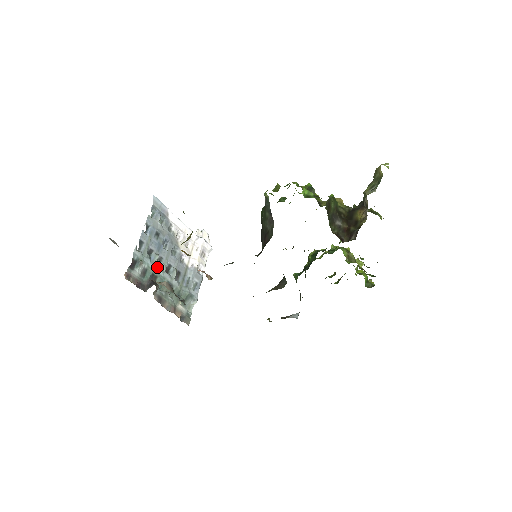
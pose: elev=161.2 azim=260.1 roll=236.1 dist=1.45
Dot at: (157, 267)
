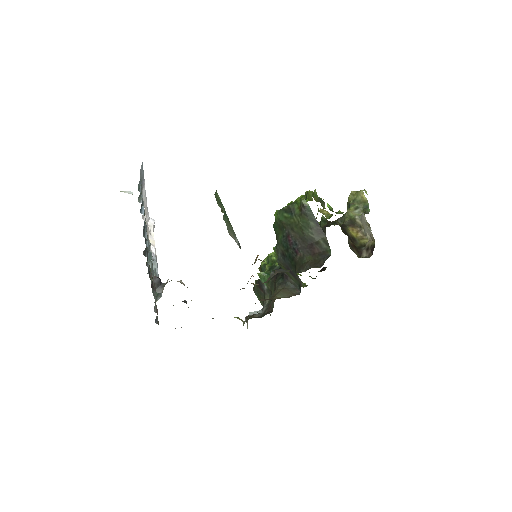
Dot at: occluded
